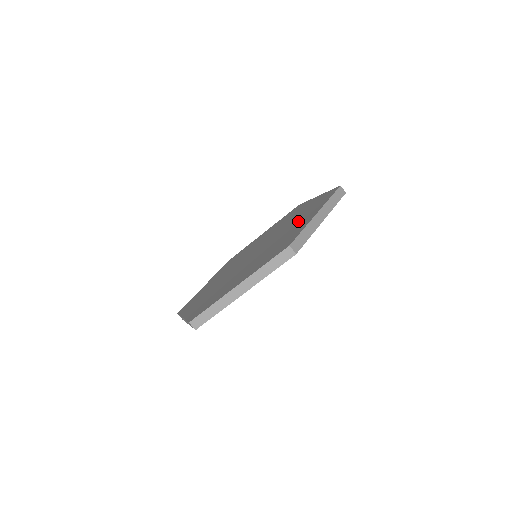
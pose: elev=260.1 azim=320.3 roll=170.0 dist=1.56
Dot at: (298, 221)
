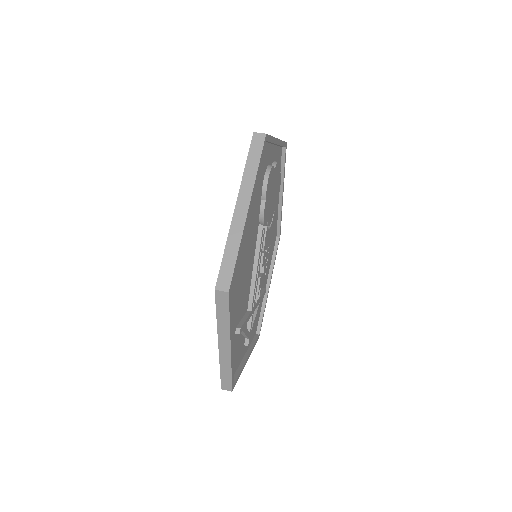
Dot at: occluded
